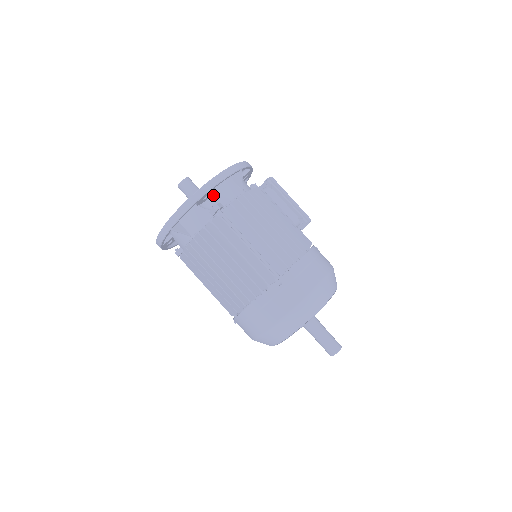
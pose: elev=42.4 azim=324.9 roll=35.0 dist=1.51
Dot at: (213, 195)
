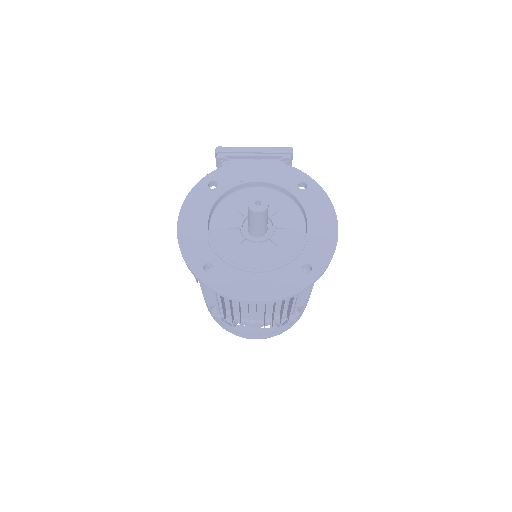
Dot at: occluded
